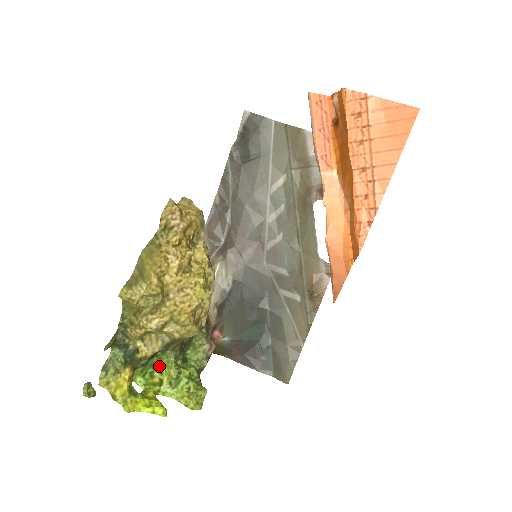
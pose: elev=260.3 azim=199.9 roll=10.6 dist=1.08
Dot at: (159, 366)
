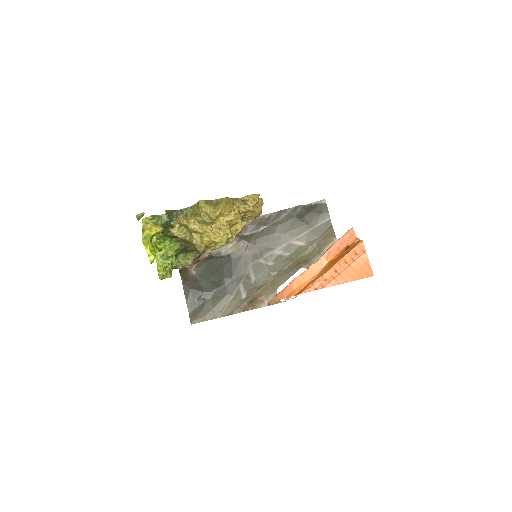
Dot at: (166, 244)
